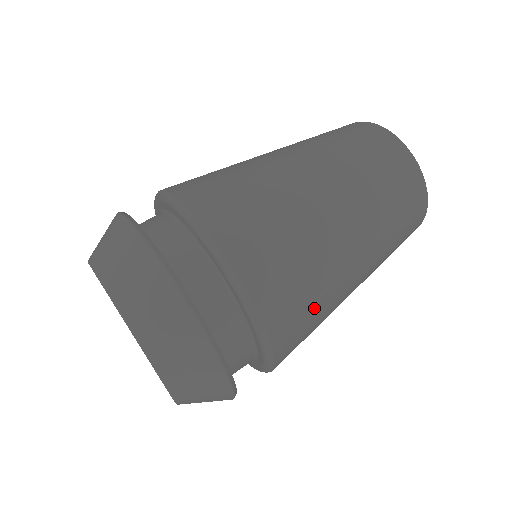
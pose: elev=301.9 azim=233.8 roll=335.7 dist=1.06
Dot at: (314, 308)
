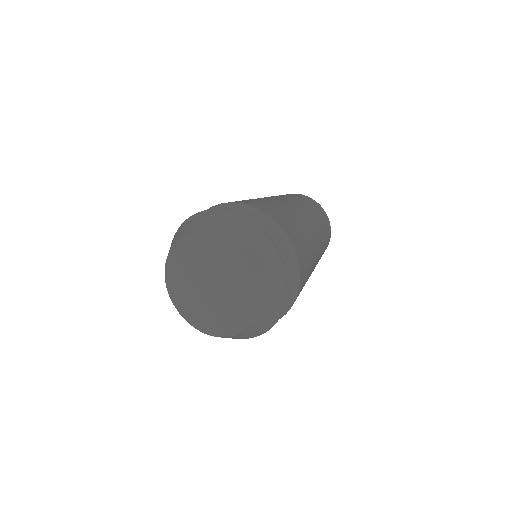
Dot at: (280, 211)
